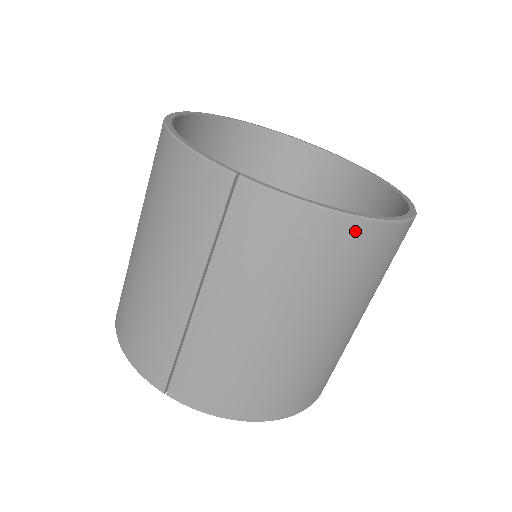
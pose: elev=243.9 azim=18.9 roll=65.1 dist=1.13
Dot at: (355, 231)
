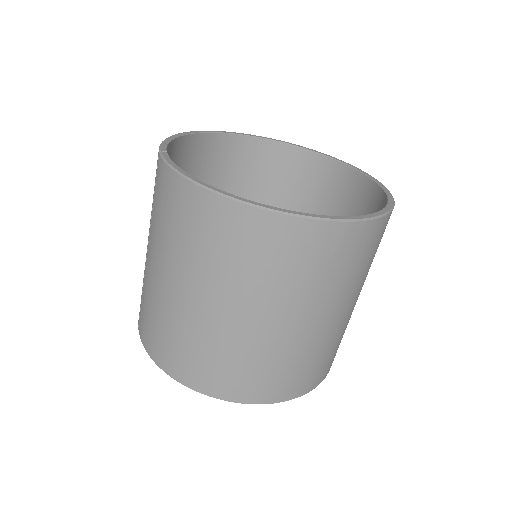
Dot at: (211, 204)
